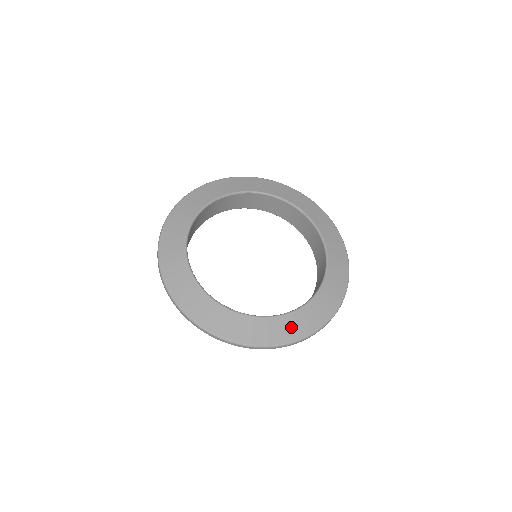
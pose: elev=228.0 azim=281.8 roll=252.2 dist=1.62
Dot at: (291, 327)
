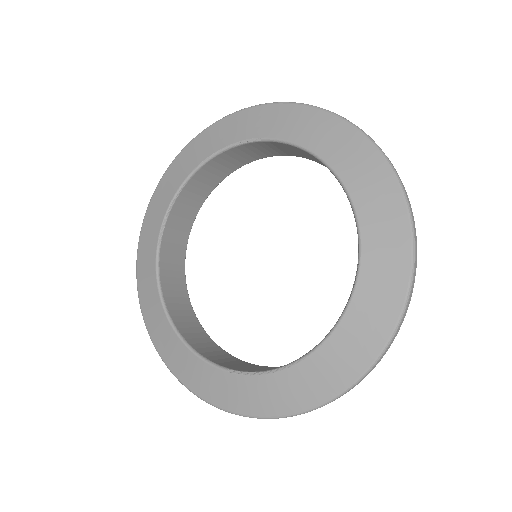
Dot at: (366, 325)
